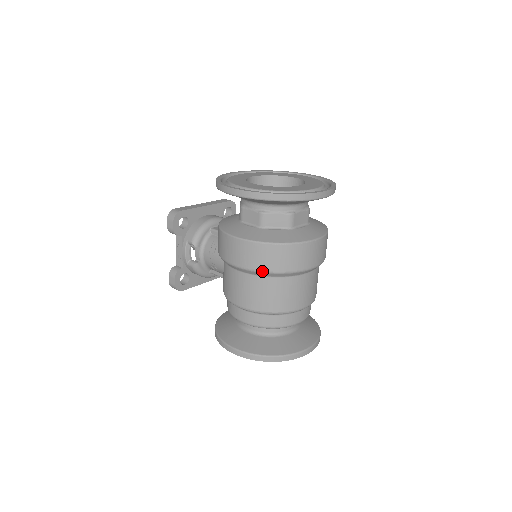
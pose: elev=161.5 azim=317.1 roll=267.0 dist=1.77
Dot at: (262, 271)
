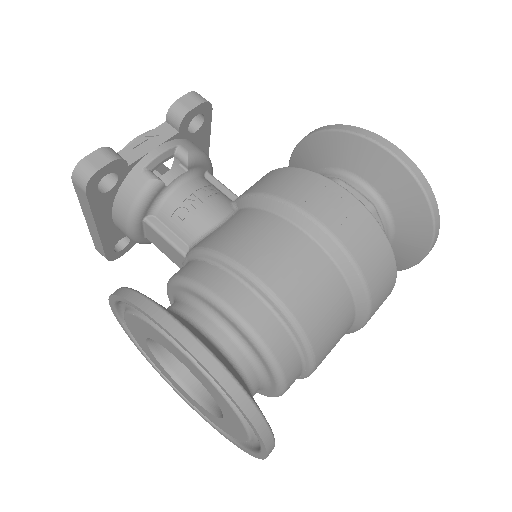
Dot at: (356, 262)
